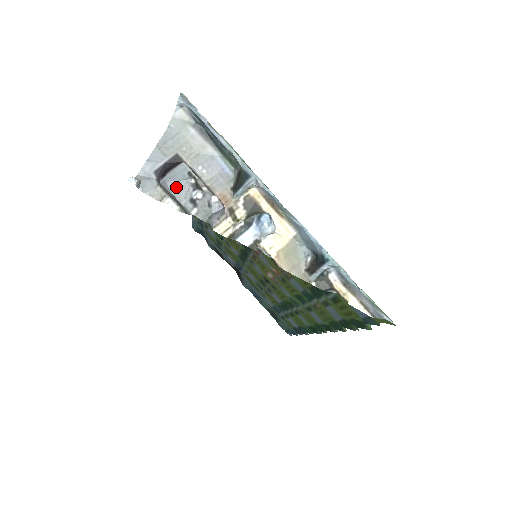
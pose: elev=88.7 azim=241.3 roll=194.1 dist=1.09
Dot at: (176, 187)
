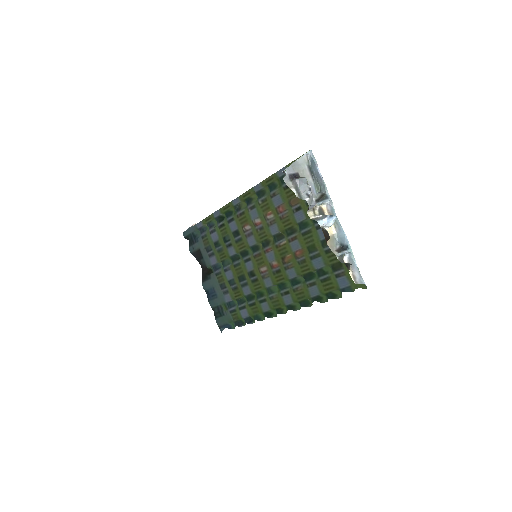
Dot at: (302, 185)
